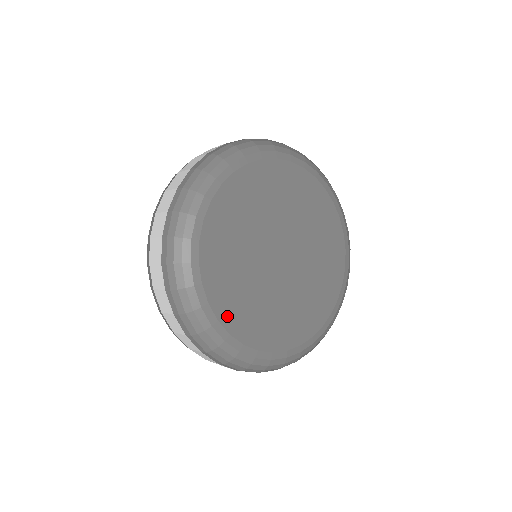
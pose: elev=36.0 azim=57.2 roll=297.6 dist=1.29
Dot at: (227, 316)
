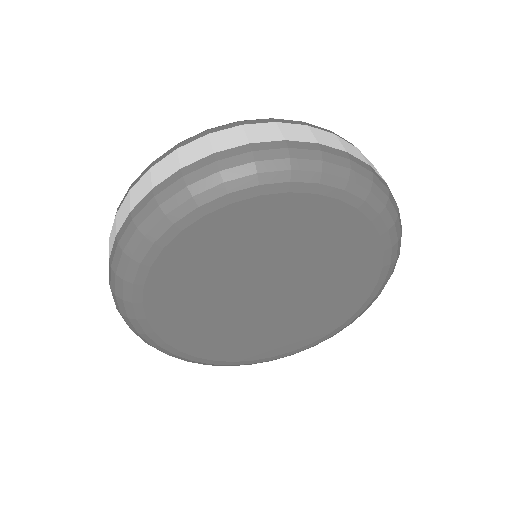
Dot at: (168, 330)
